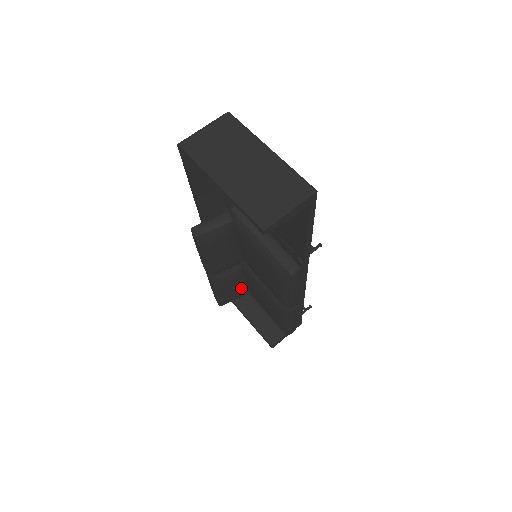
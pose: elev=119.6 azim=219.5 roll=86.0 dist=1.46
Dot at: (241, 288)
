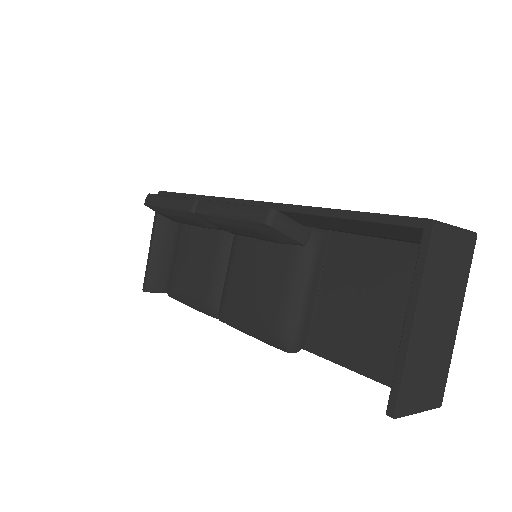
Dot at: occluded
